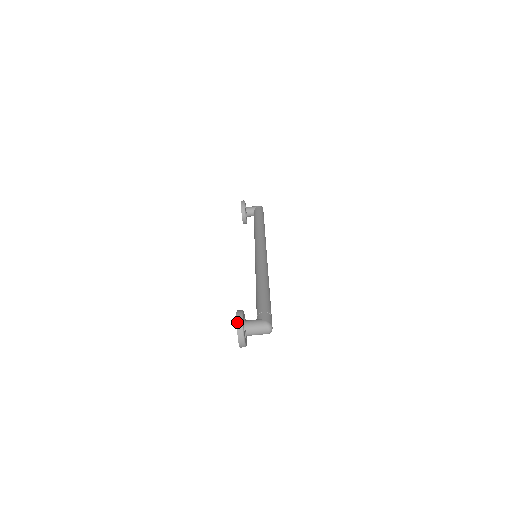
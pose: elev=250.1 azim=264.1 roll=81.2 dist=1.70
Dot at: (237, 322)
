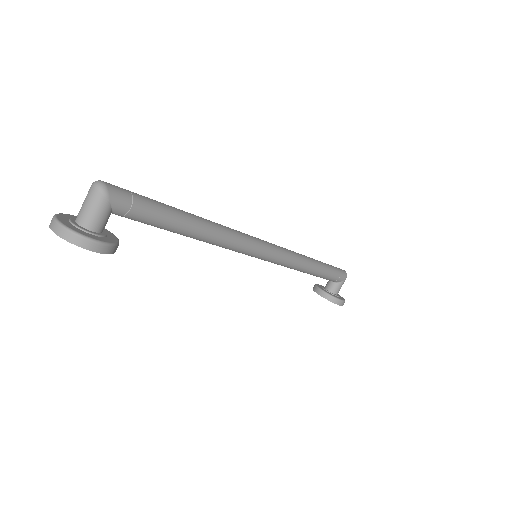
Dot at: occluded
